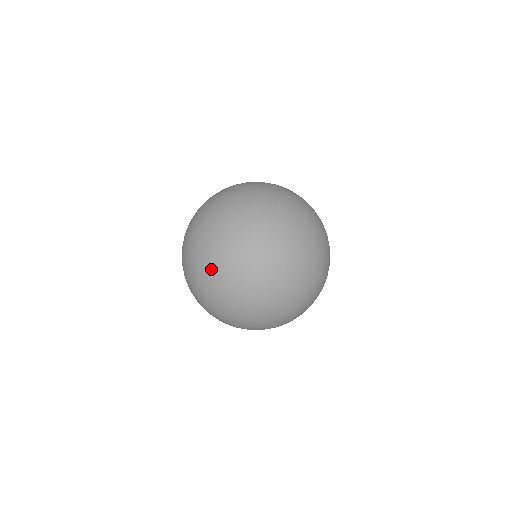
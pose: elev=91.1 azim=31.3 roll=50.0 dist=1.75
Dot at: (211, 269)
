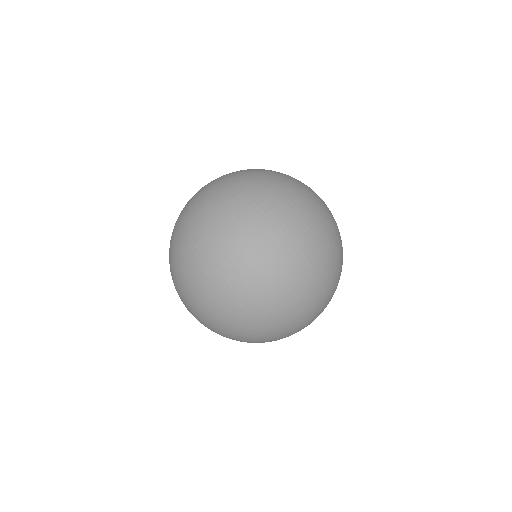
Dot at: (193, 314)
